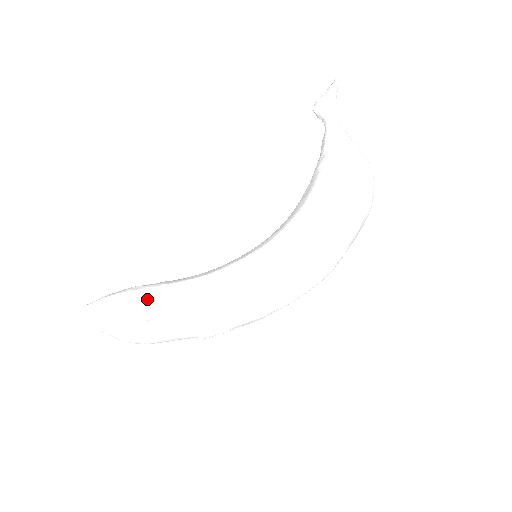
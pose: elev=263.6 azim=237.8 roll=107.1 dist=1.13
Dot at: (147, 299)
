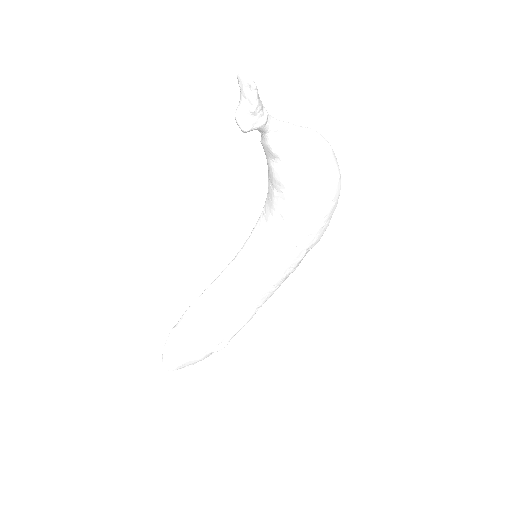
Dot at: (210, 341)
